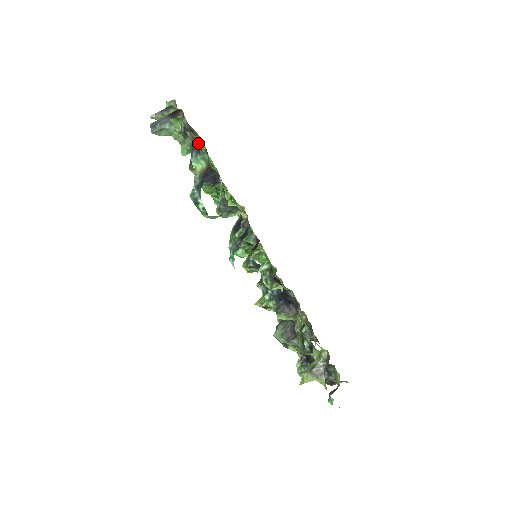
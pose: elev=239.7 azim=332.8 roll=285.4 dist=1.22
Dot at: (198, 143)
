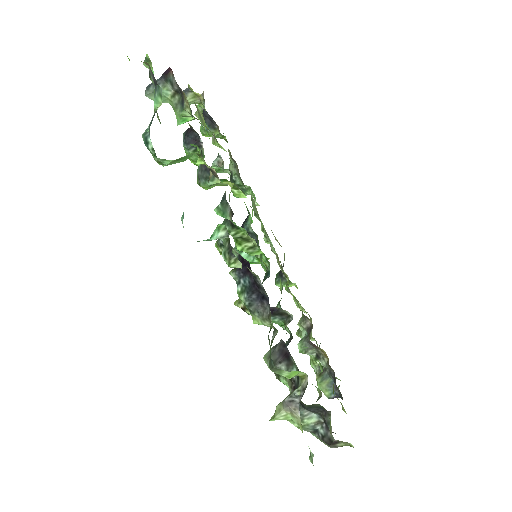
Dot at: occluded
